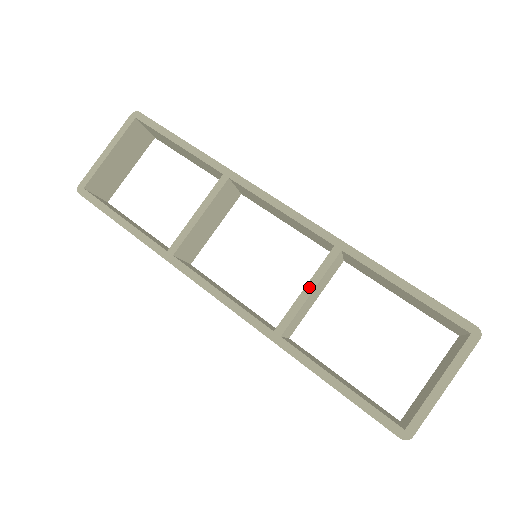
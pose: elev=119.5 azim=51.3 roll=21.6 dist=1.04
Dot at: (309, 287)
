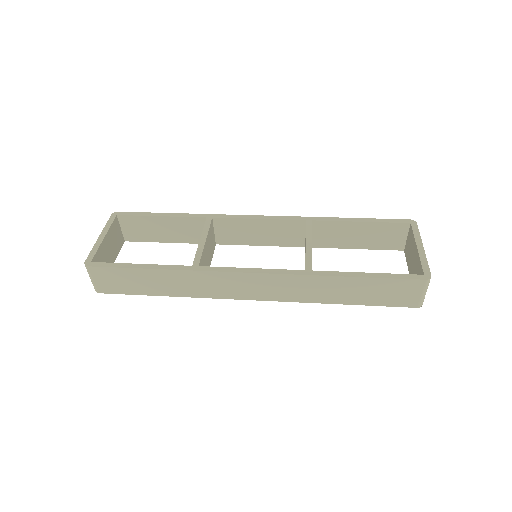
Dot at: (308, 242)
